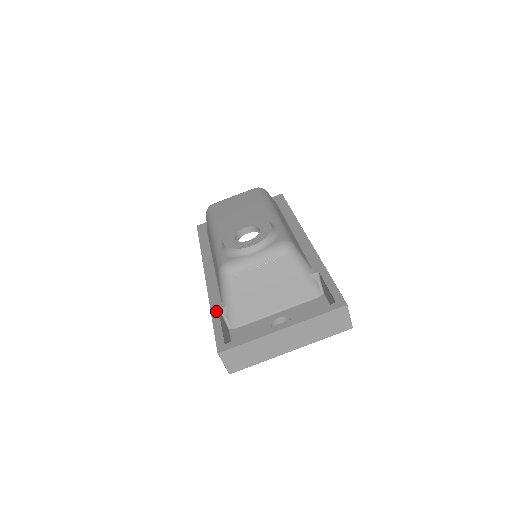
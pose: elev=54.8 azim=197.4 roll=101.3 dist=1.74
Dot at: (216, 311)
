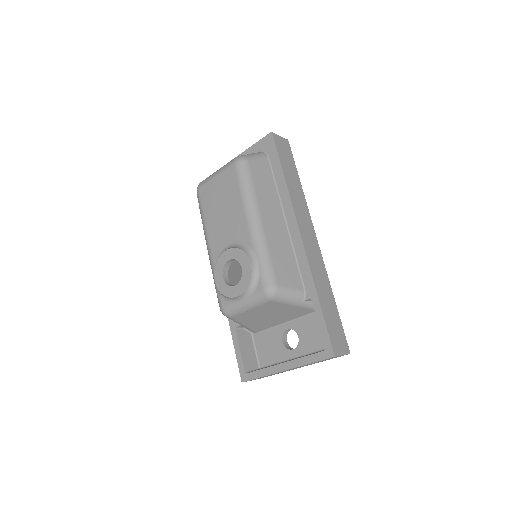
Dot at: (234, 330)
